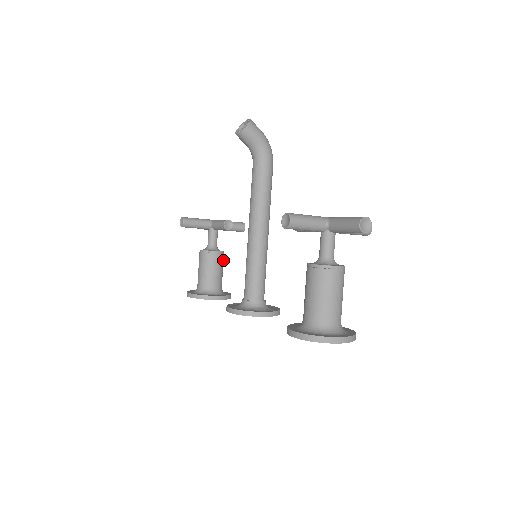
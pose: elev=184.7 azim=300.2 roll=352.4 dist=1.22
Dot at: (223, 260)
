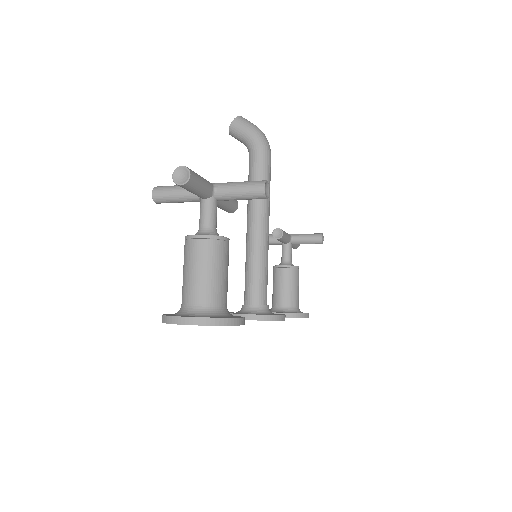
Dot at: (295, 275)
